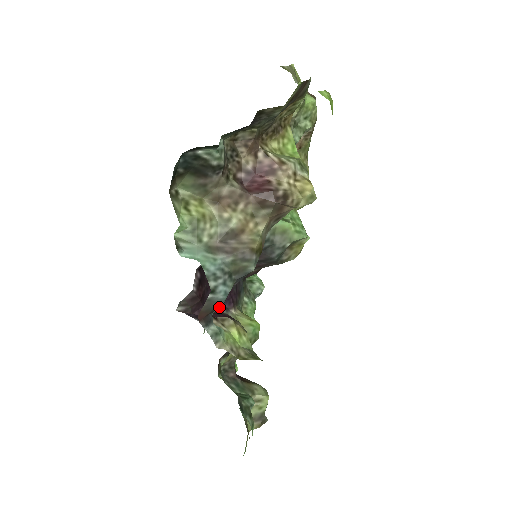
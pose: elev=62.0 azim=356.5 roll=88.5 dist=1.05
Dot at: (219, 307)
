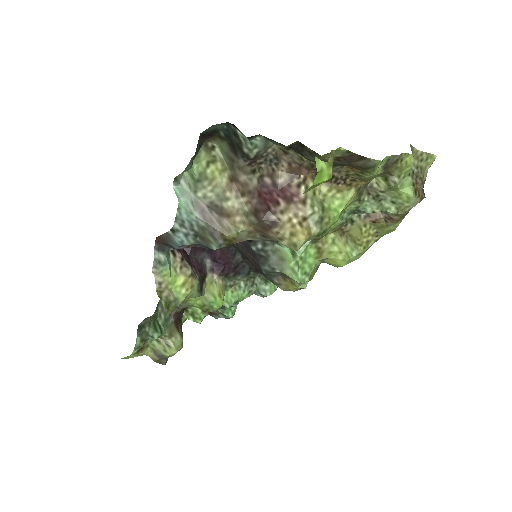
Dot at: (174, 247)
